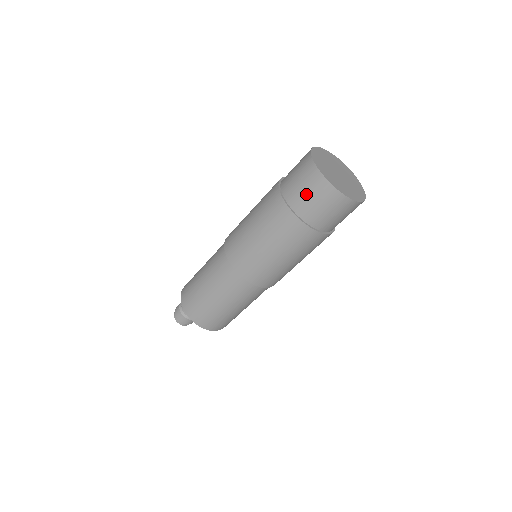
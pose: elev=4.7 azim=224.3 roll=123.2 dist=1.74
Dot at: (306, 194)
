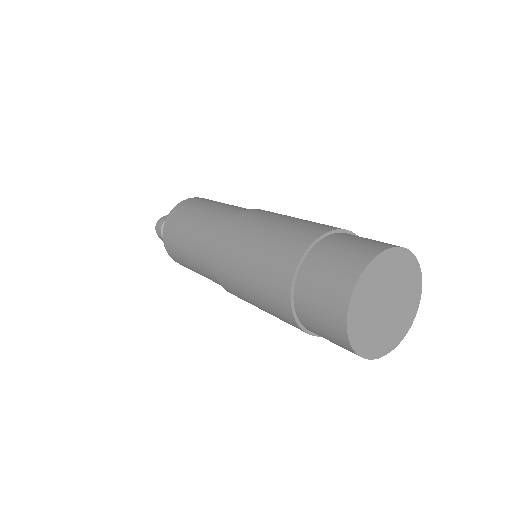
Dot at: (317, 315)
